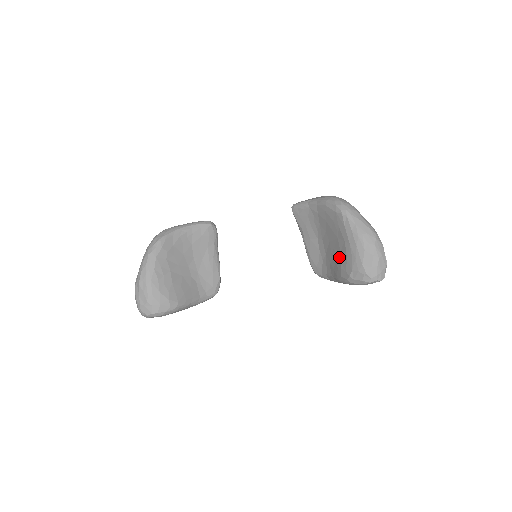
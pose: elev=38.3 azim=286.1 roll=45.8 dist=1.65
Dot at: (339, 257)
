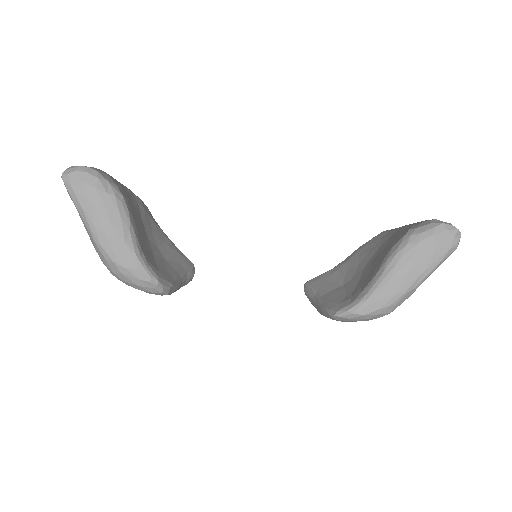
Dot at: (385, 248)
